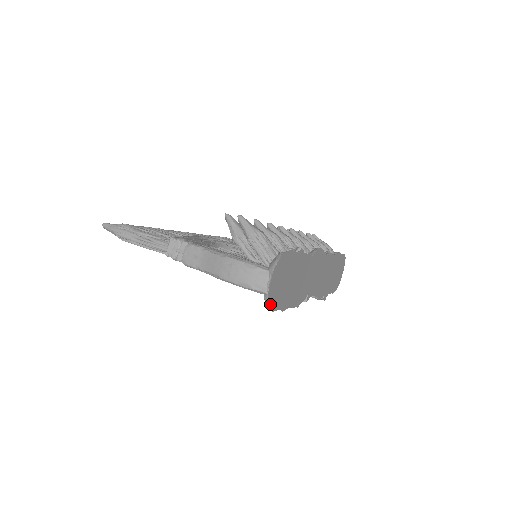
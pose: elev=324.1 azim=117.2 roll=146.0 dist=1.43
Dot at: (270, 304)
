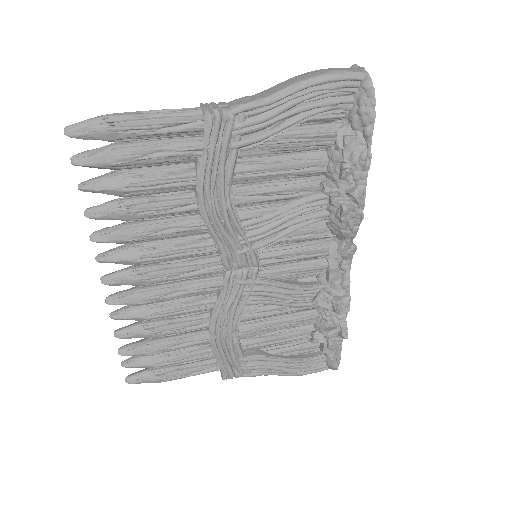
Dot at: (372, 96)
